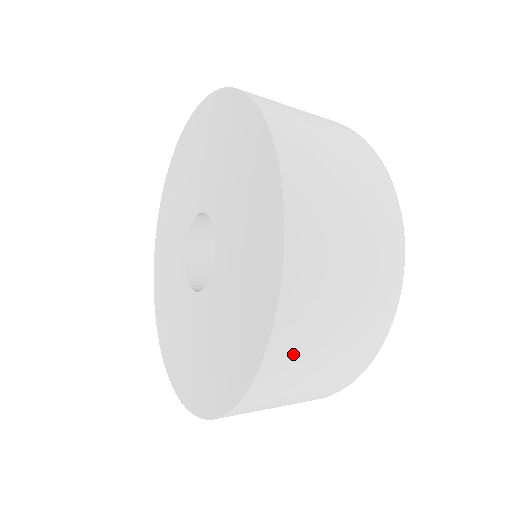
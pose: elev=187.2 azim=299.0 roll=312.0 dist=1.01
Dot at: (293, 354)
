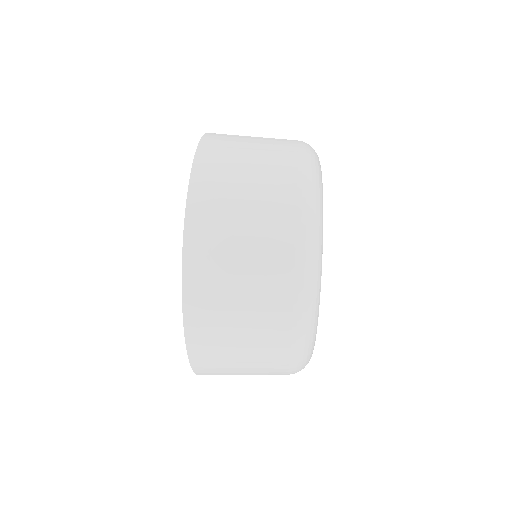
Dot at: occluded
